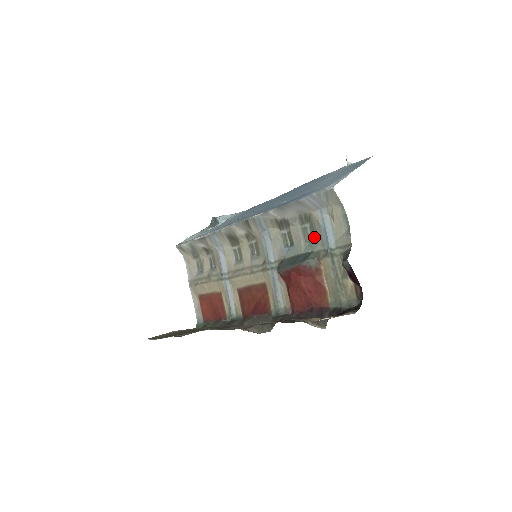
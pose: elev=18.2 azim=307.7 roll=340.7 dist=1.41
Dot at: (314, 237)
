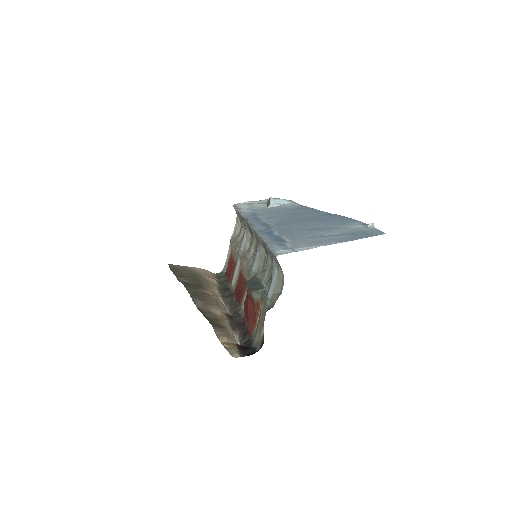
Dot at: (270, 278)
